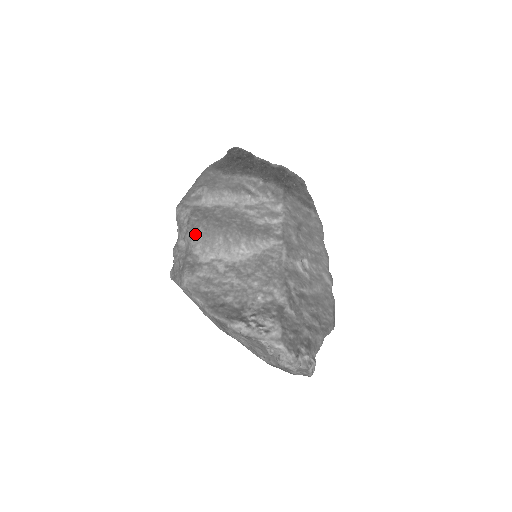
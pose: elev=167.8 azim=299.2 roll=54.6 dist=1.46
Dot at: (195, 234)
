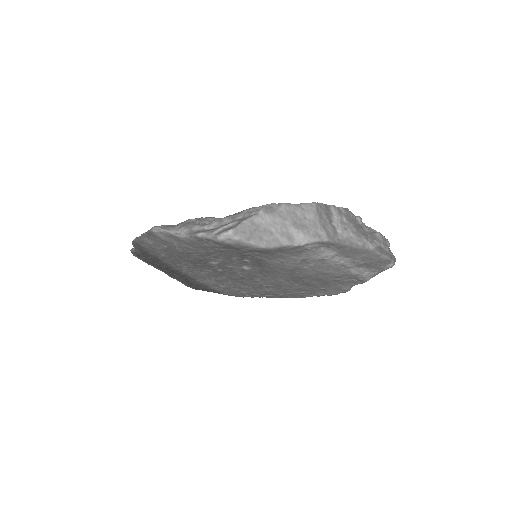
Dot at: occluded
